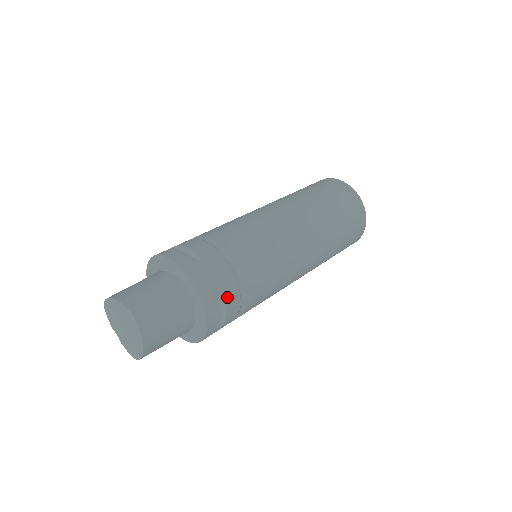
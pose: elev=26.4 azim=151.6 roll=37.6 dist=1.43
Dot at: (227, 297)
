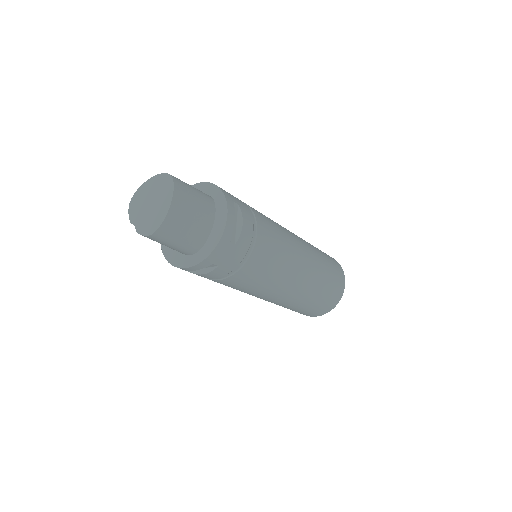
Dot at: (244, 217)
